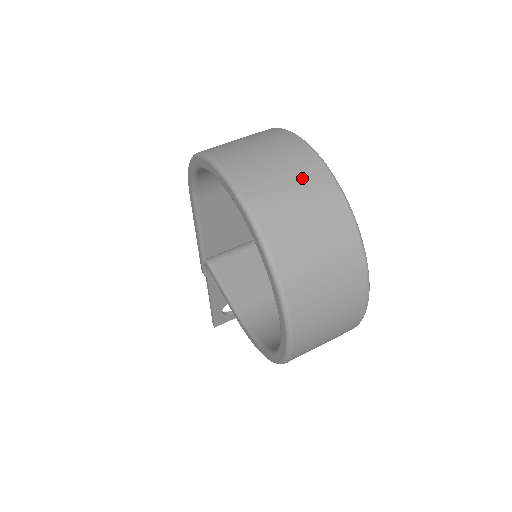
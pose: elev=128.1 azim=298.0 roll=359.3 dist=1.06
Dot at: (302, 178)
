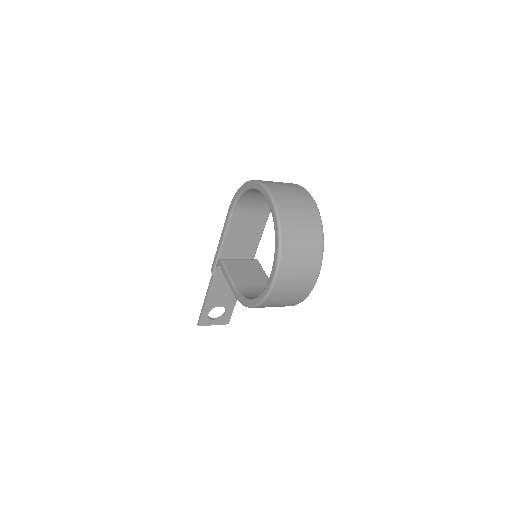
Dot at: (302, 200)
